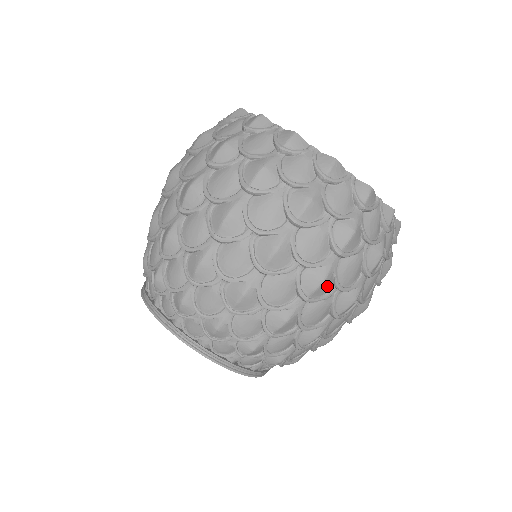
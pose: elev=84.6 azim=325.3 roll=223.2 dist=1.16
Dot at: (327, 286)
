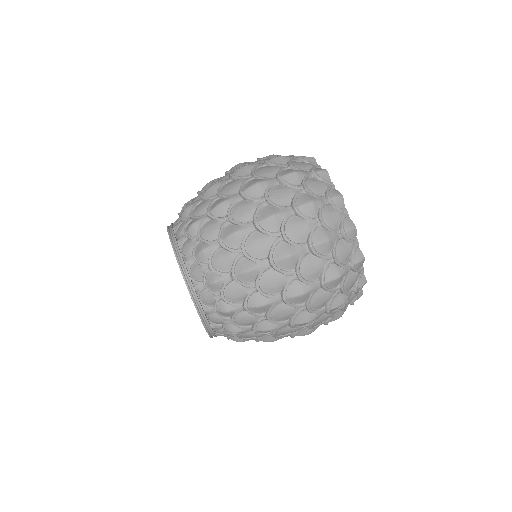
Dot at: (259, 191)
